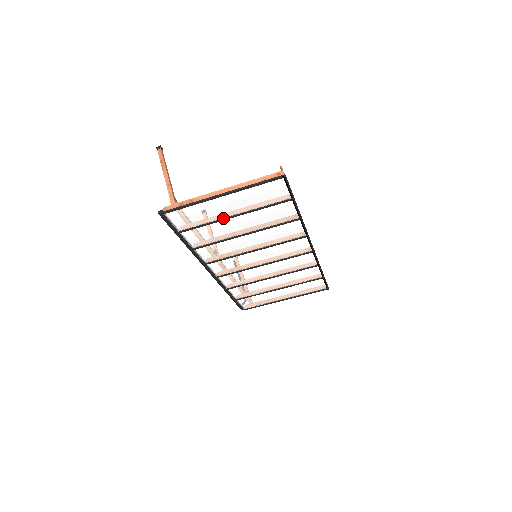
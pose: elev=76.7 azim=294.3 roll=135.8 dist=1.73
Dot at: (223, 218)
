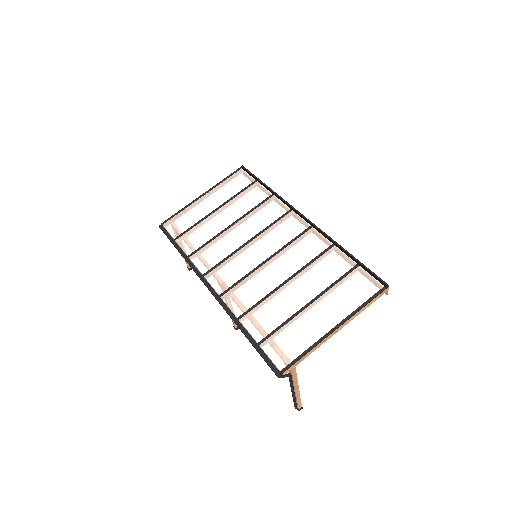
Dot at: (208, 215)
